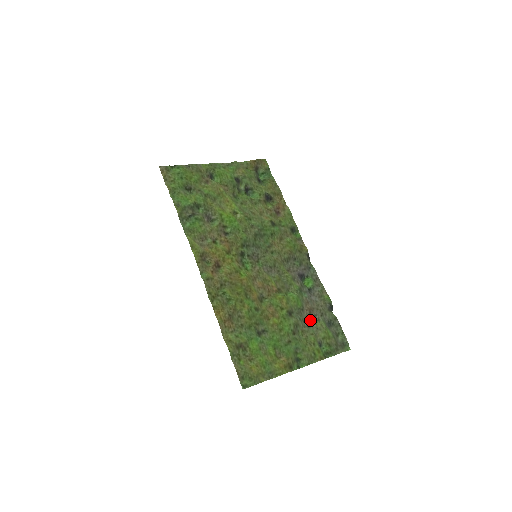
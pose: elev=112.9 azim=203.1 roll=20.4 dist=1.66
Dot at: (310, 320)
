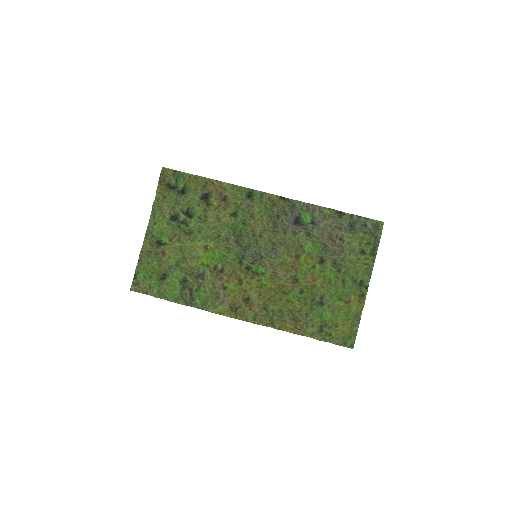
Dot at: (338, 244)
